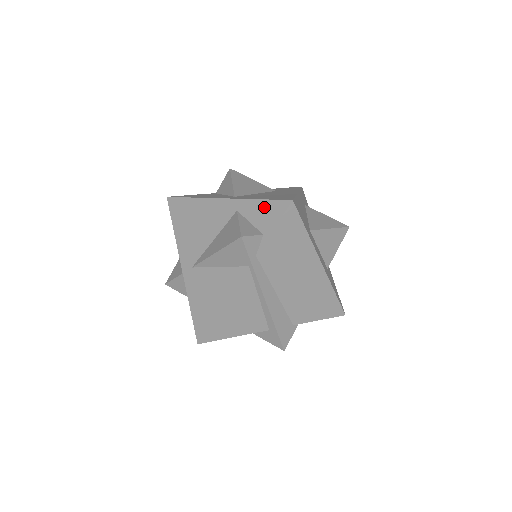
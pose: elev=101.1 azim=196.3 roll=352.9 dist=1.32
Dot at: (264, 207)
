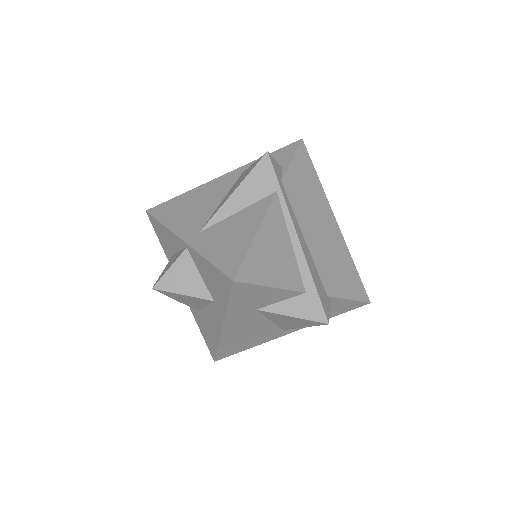
Dot at: (273, 156)
